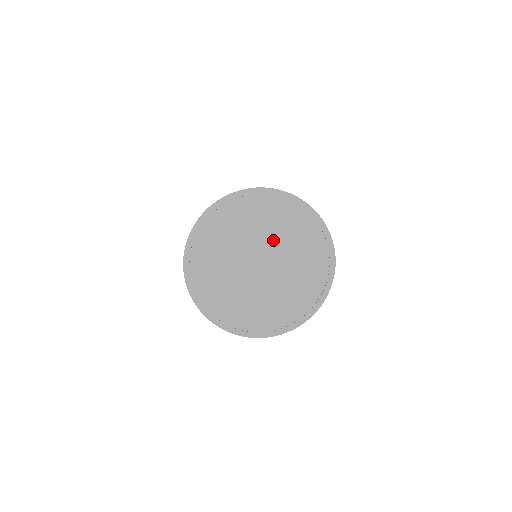
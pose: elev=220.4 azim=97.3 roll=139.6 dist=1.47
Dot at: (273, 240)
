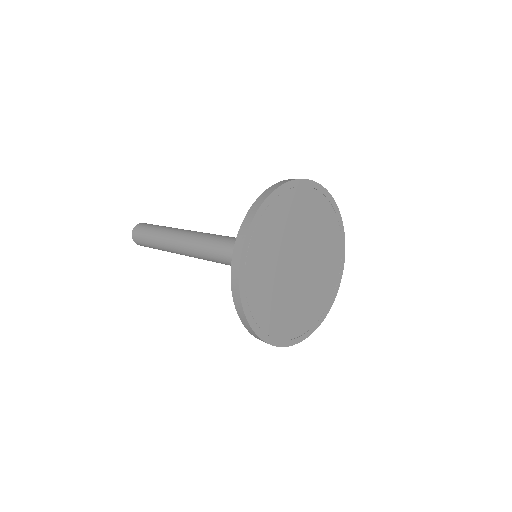
Dot at: (311, 238)
